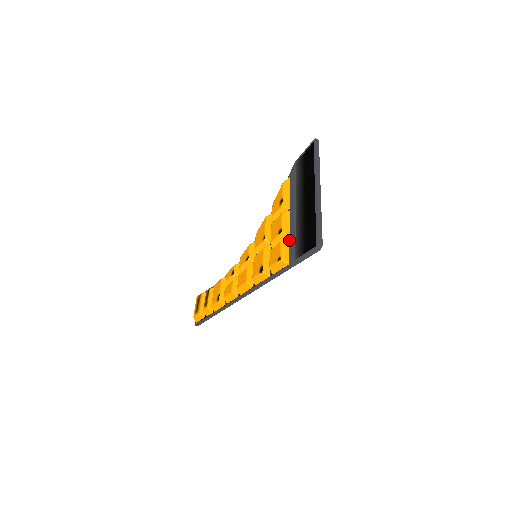
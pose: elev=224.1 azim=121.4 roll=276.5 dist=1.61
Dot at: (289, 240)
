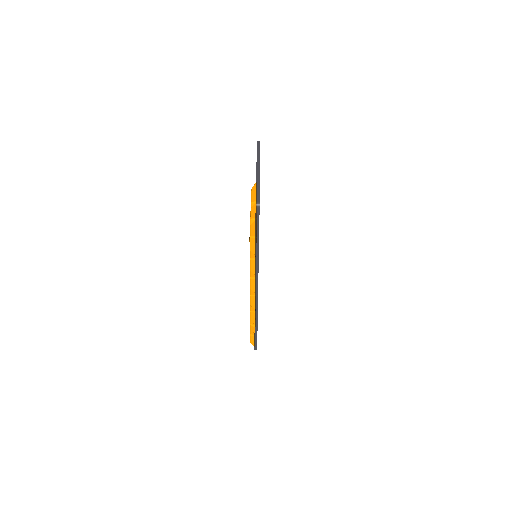
Dot at: occluded
